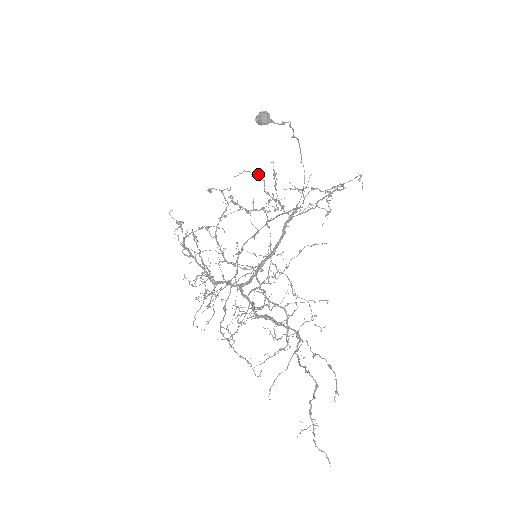
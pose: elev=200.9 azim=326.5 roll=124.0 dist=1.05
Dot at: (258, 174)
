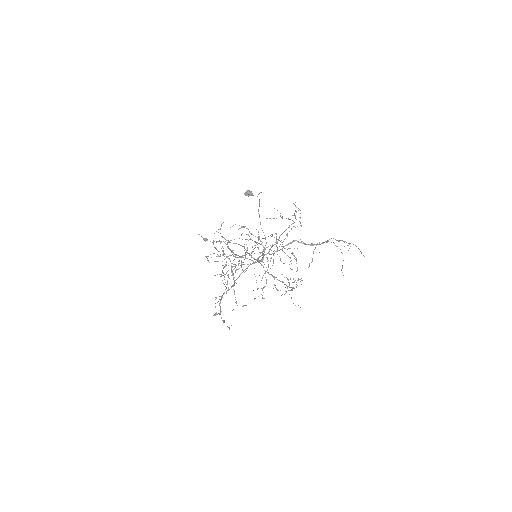
Dot at: (243, 227)
